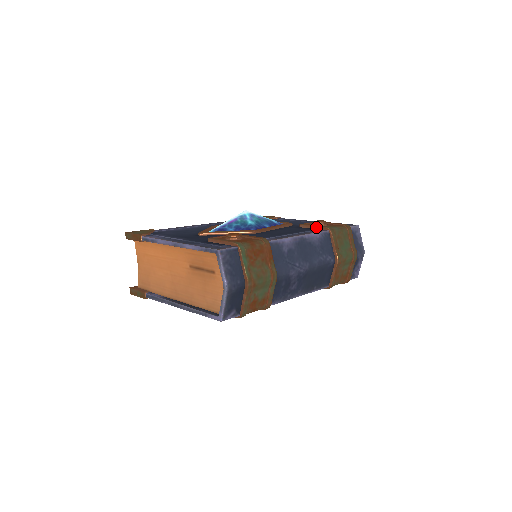
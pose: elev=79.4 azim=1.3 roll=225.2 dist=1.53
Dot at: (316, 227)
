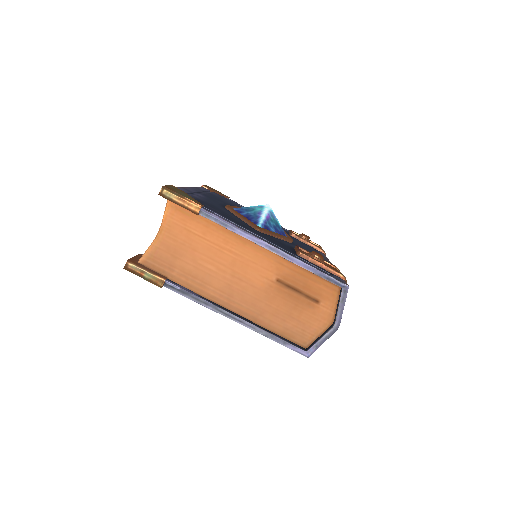
Dot at: (312, 245)
